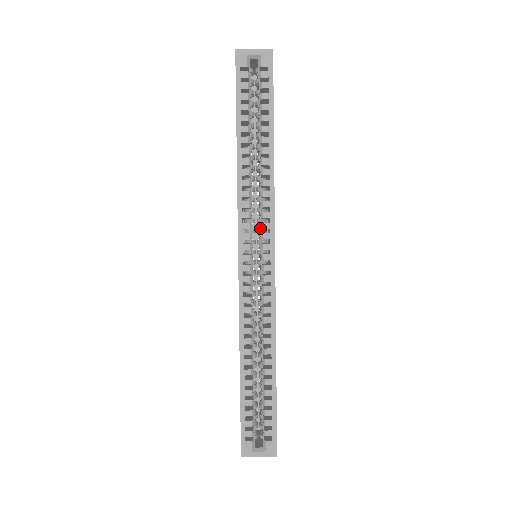
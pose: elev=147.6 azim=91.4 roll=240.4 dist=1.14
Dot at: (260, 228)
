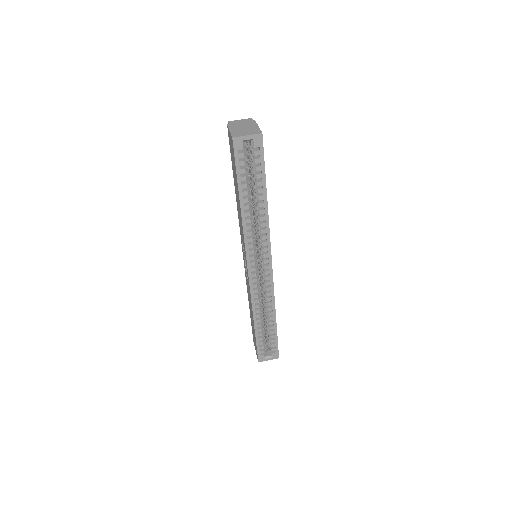
Dot at: (261, 251)
